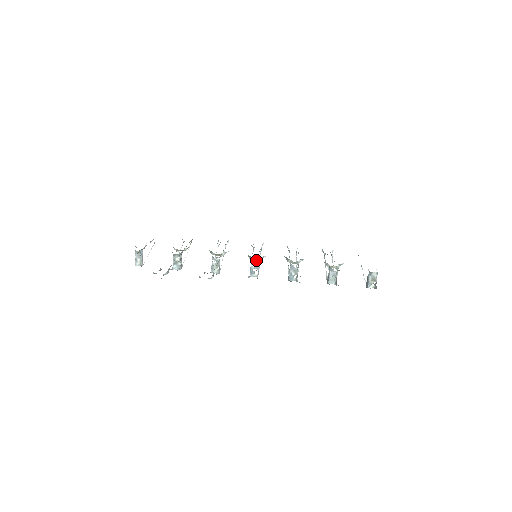
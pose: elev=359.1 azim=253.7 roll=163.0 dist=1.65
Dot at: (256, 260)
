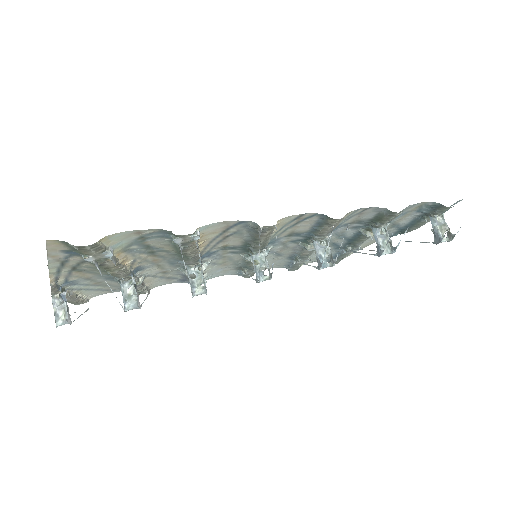
Dot at: occluded
